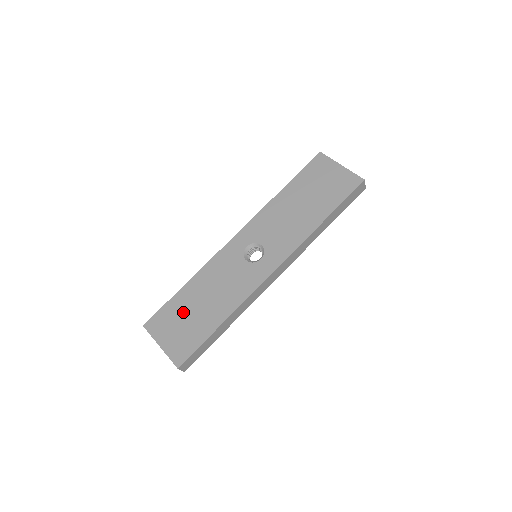
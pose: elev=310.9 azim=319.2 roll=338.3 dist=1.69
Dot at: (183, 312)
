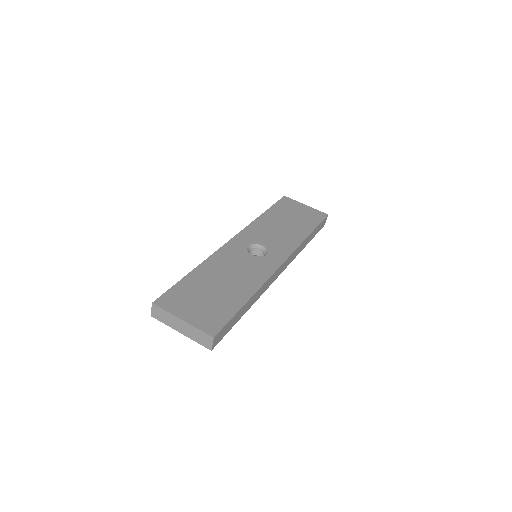
Dot at: (200, 291)
